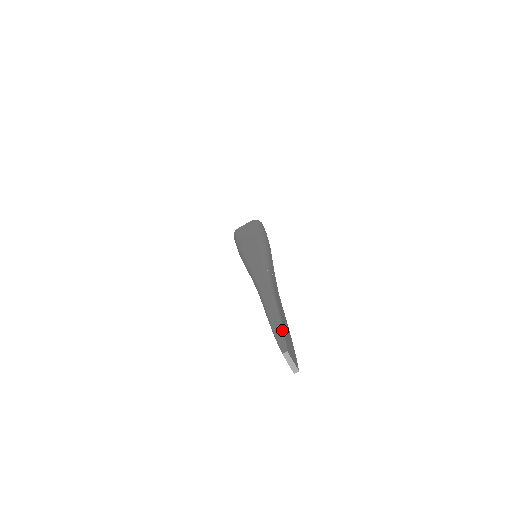
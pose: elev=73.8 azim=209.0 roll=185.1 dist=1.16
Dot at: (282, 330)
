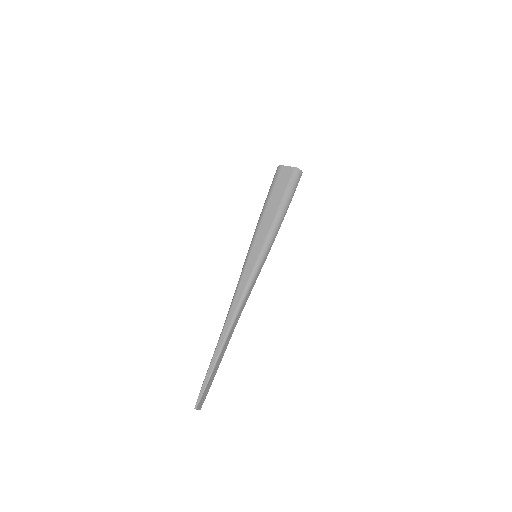
Dot at: (203, 392)
